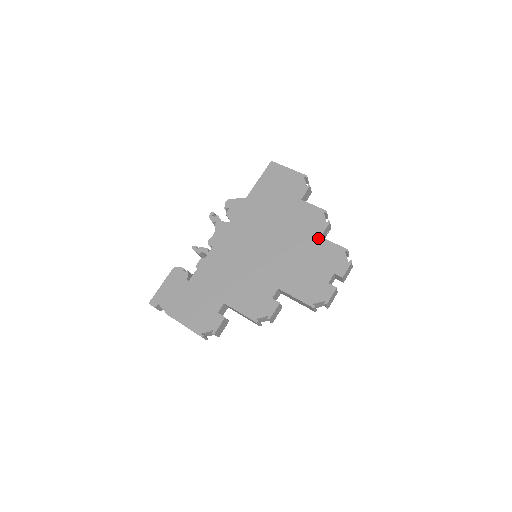
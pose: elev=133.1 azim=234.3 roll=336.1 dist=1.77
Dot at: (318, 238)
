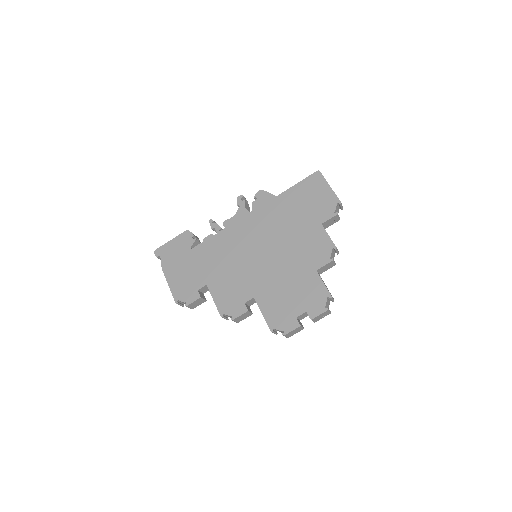
Dot at: (313, 270)
